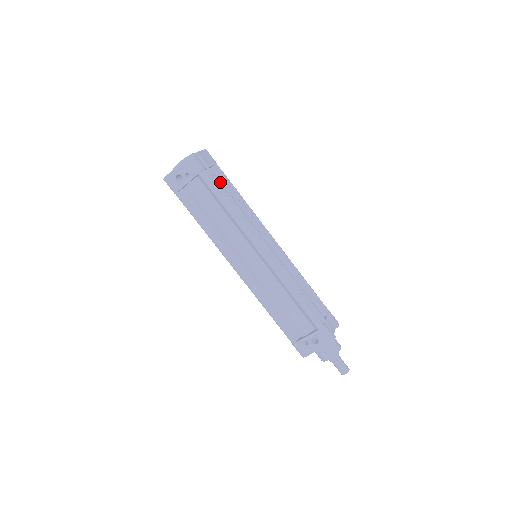
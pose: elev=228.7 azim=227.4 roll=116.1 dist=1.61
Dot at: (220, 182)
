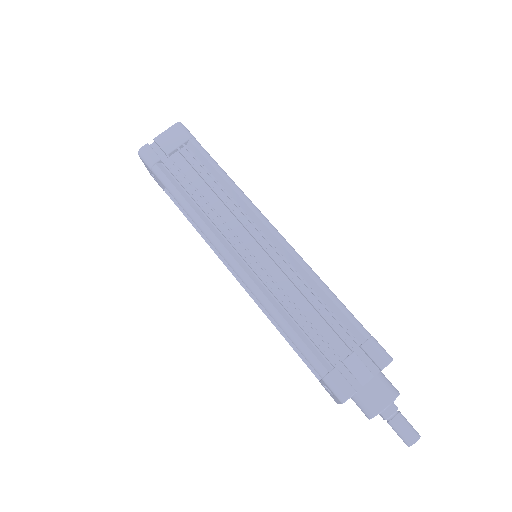
Dot at: (181, 171)
